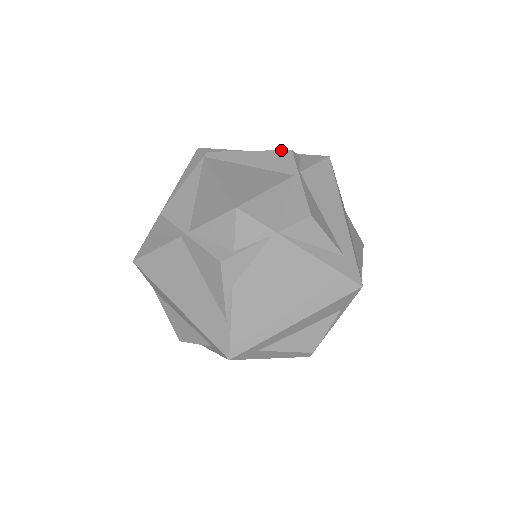
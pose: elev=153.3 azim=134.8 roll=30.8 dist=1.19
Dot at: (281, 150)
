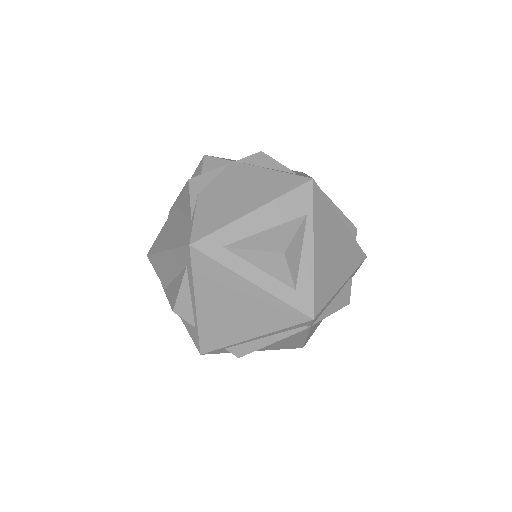
Dot at: occluded
